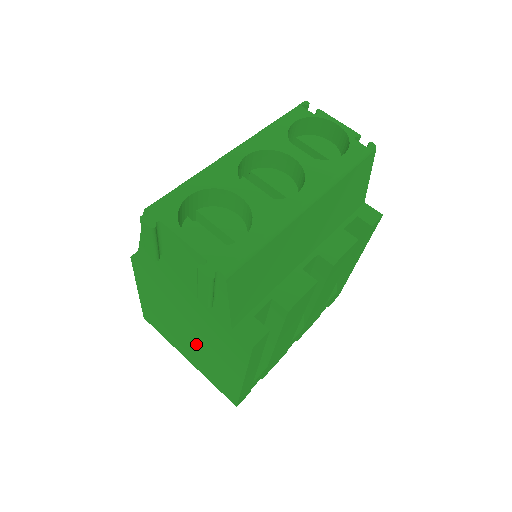
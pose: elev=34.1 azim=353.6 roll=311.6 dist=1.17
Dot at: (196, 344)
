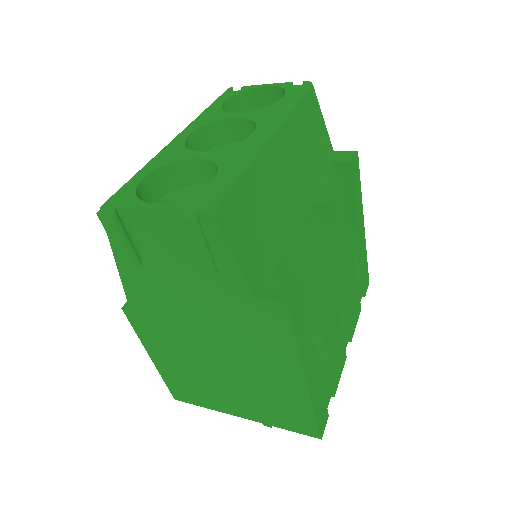
Dot at: (236, 376)
